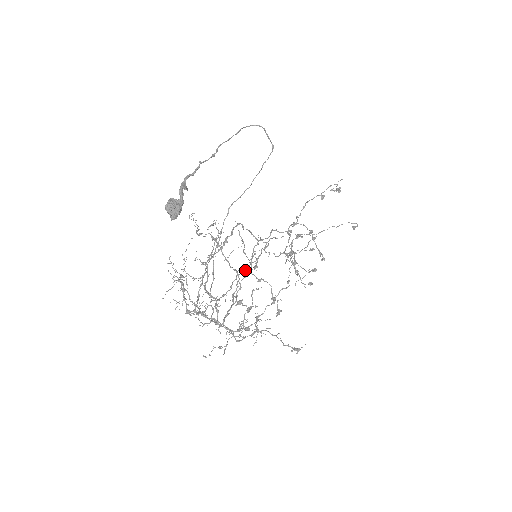
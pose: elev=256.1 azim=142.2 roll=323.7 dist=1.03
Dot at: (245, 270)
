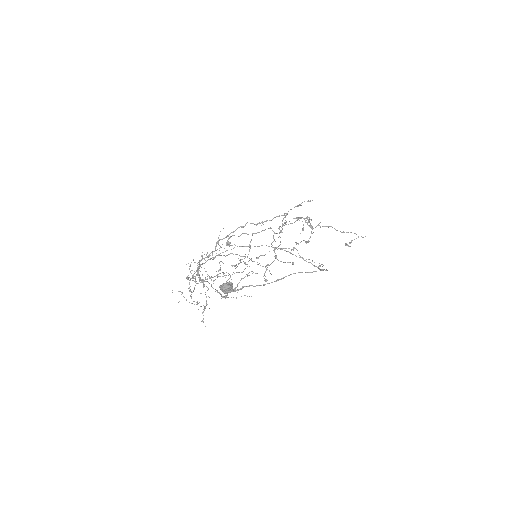
Dot at: occluded
